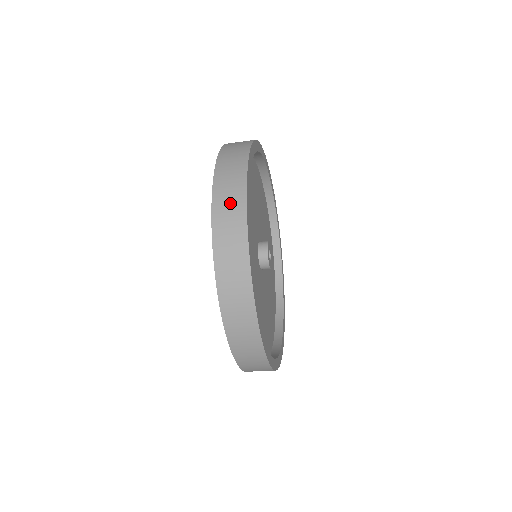
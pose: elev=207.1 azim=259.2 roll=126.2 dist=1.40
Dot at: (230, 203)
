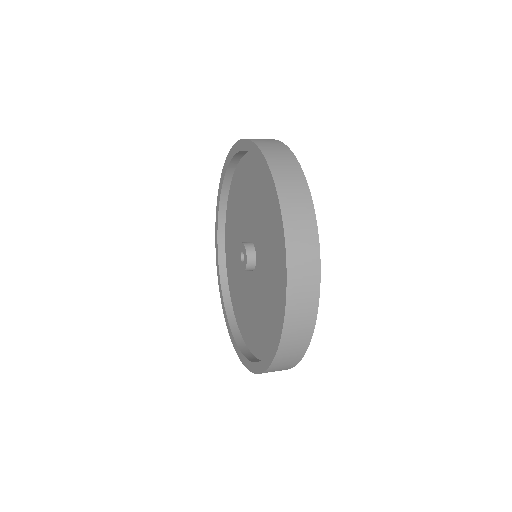
Dot at: (300, 327)
